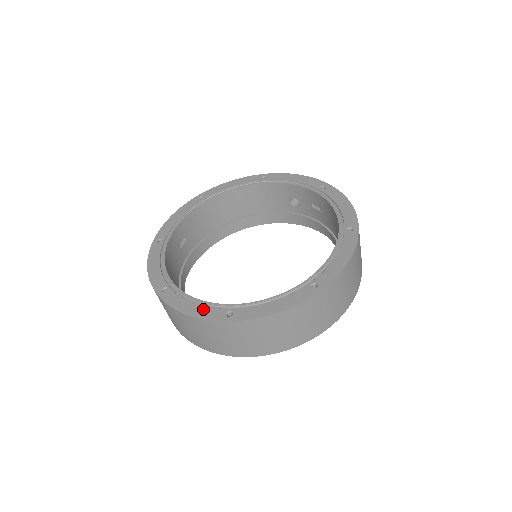
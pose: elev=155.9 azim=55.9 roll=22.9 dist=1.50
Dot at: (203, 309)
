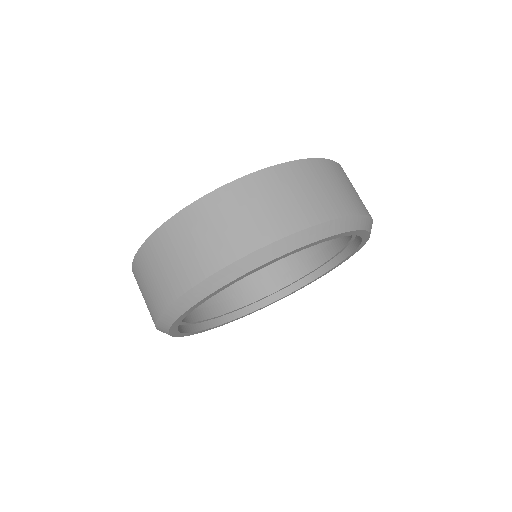
Dot at: occluded
